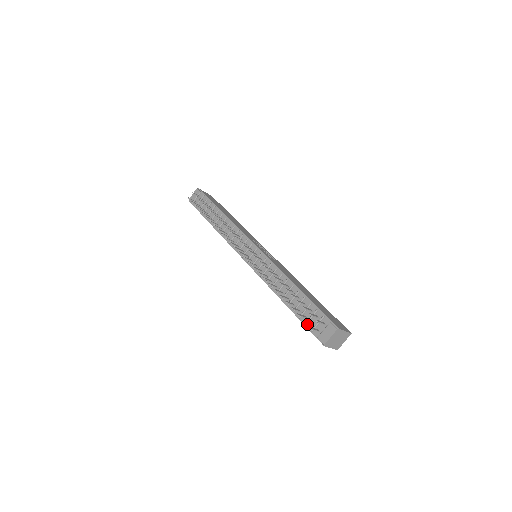
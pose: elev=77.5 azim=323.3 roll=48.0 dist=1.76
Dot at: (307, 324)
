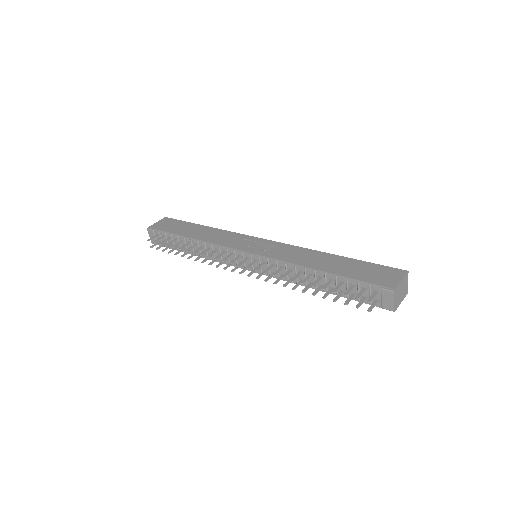
Dot at: occluded
